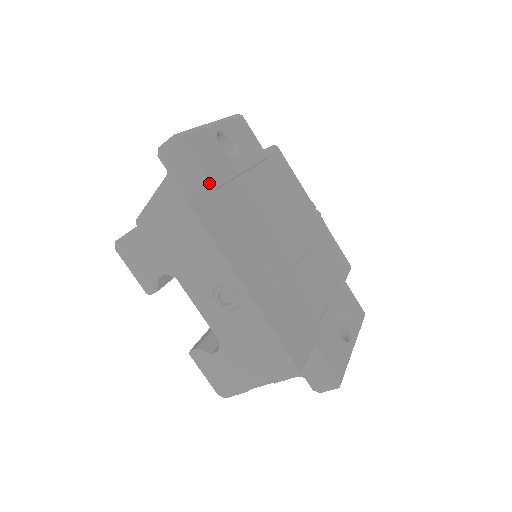
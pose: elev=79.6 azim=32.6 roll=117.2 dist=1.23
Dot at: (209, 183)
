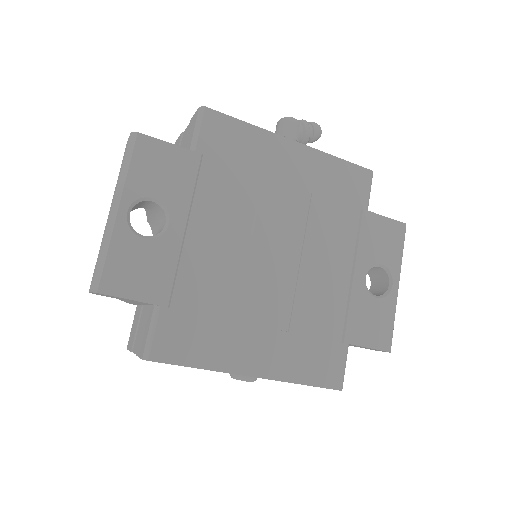
Dot at: (158, 306)
